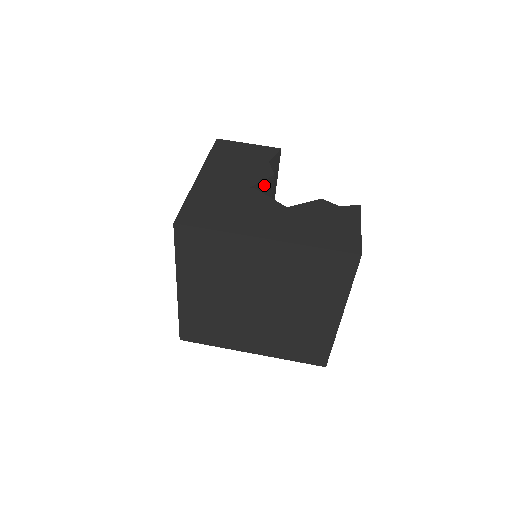
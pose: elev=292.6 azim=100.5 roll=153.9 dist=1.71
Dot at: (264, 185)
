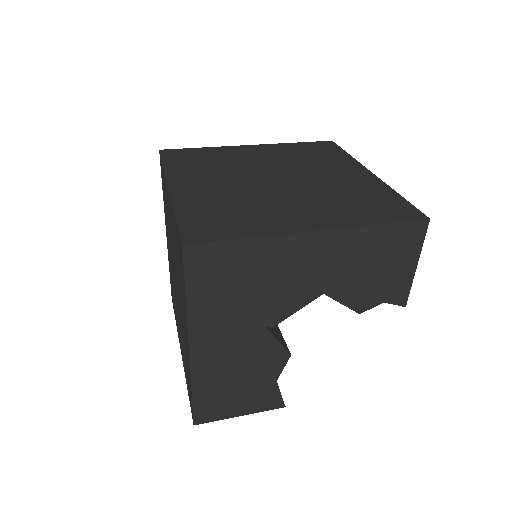
Dot at: occluded
